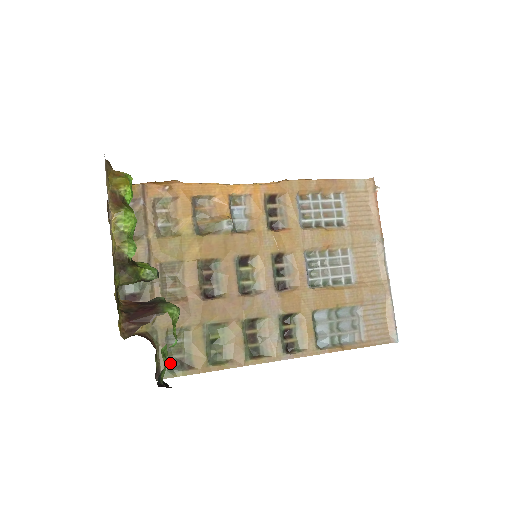
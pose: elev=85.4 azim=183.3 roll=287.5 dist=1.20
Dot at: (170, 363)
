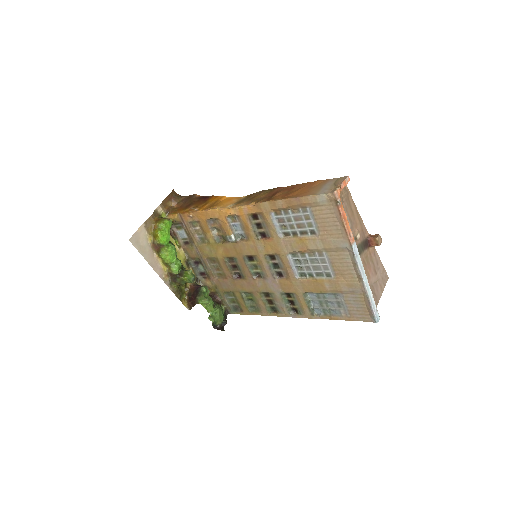
Dot at: (231, 307)
